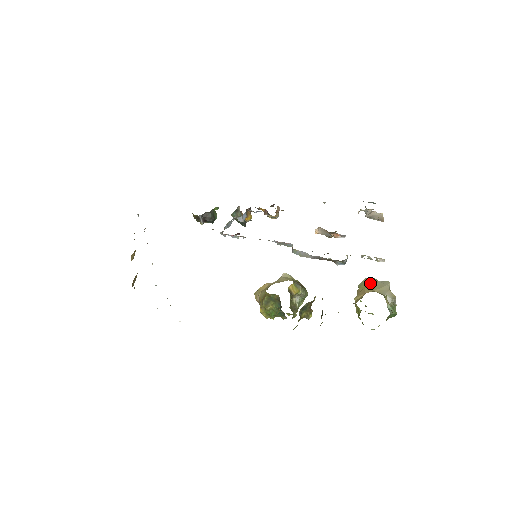
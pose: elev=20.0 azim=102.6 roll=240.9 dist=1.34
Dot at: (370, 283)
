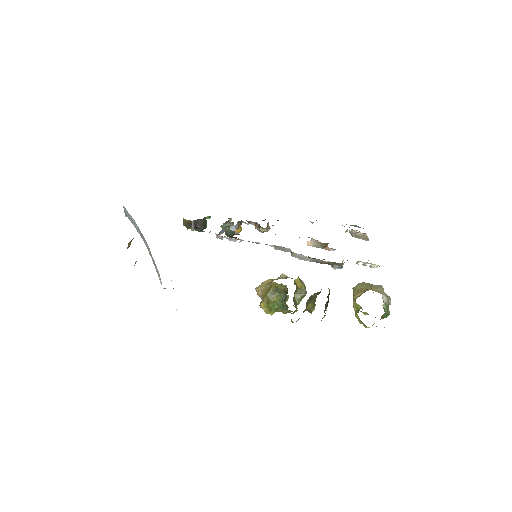
Dot at: (365, 285)
